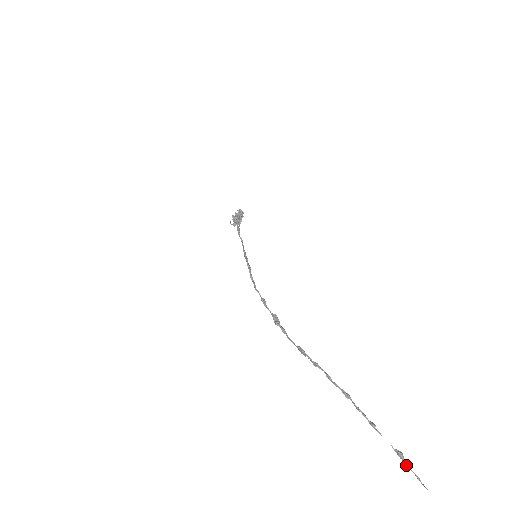
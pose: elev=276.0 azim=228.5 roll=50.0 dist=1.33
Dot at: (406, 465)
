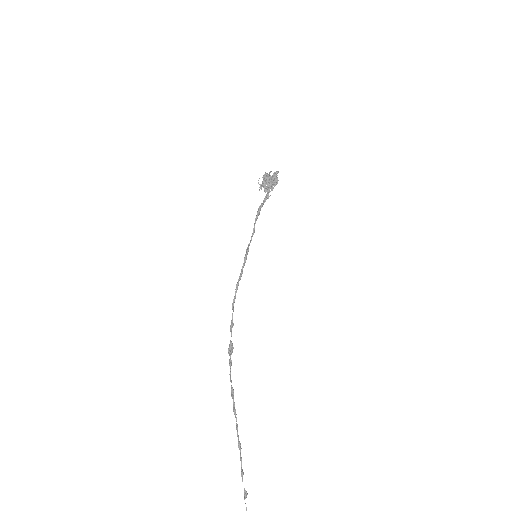
Dot at: occluded
